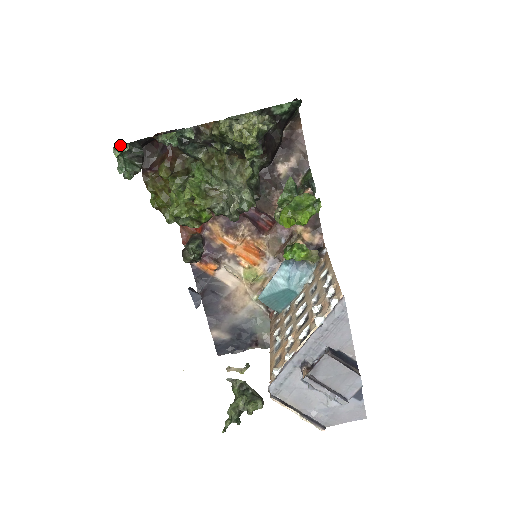
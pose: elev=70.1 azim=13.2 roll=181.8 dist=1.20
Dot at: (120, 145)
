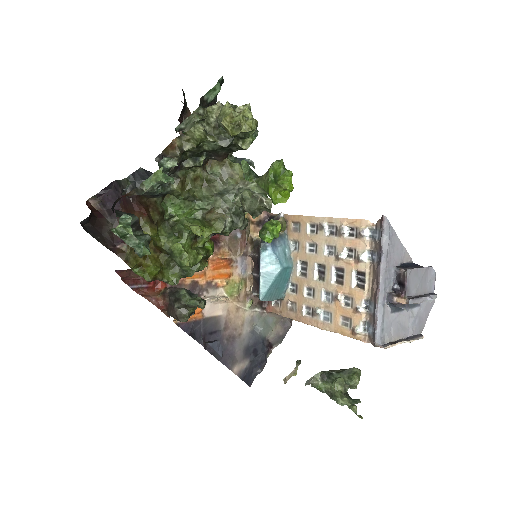
Dot at: occluded
